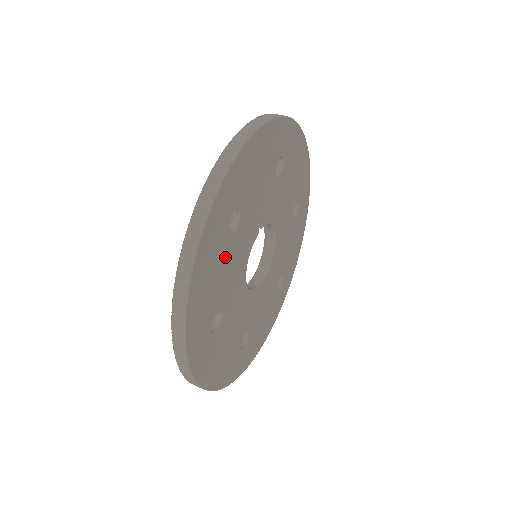
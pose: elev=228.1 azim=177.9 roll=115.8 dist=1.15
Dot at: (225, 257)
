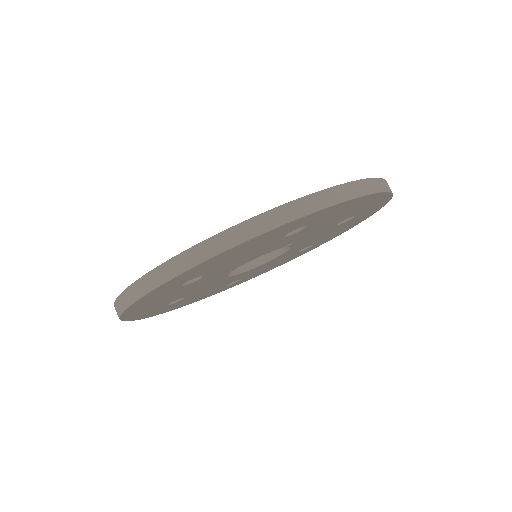
Dot at: (259, 247)
